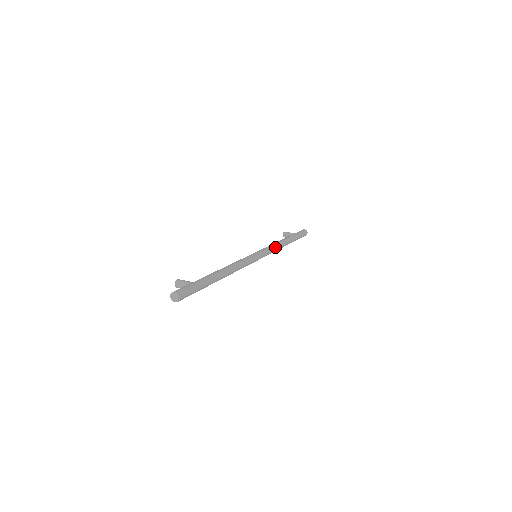
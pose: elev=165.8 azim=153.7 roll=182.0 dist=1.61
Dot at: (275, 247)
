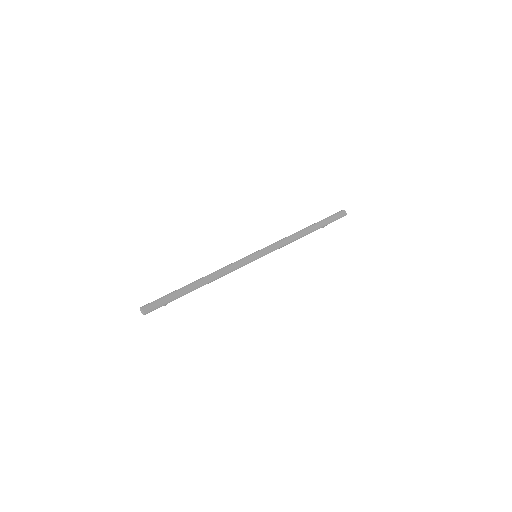
Dot at: (283, 240)
